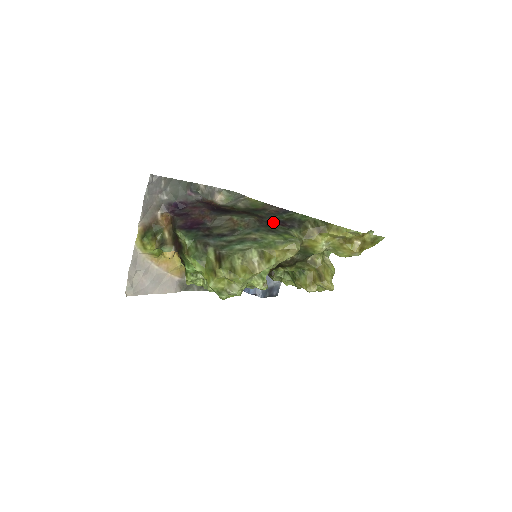
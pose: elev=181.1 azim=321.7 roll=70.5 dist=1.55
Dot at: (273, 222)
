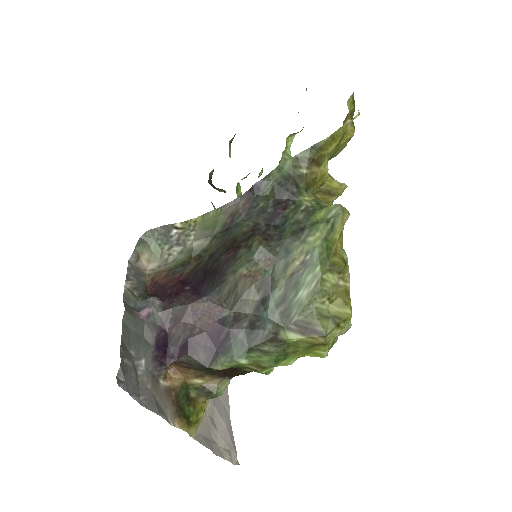
Dot at: (272, 218)
